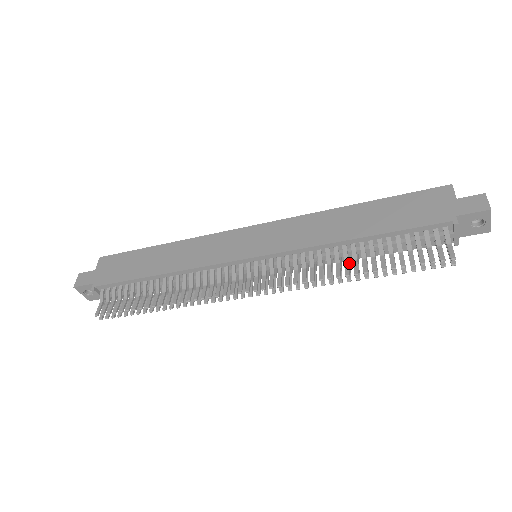
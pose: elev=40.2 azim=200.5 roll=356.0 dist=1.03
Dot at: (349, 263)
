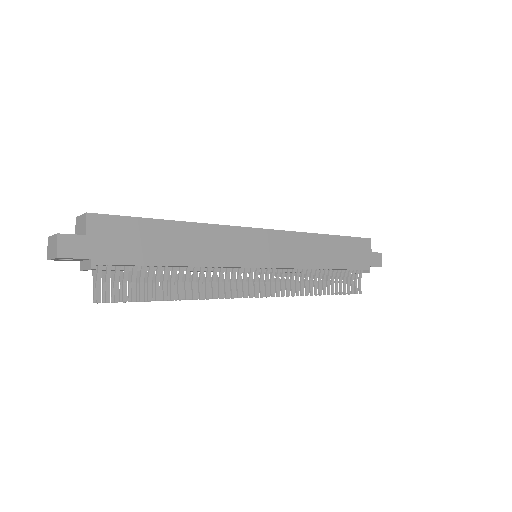
Dot at: (313, 280)
